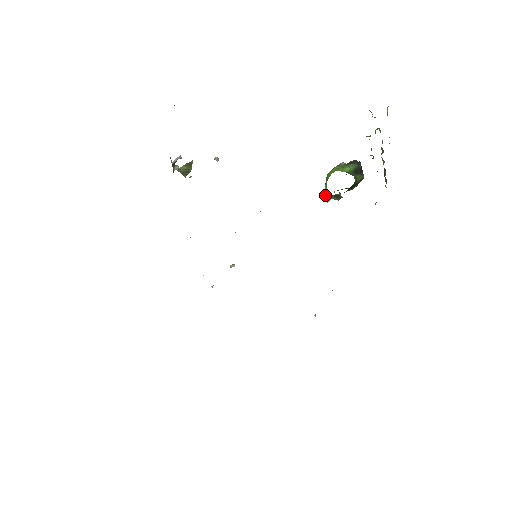
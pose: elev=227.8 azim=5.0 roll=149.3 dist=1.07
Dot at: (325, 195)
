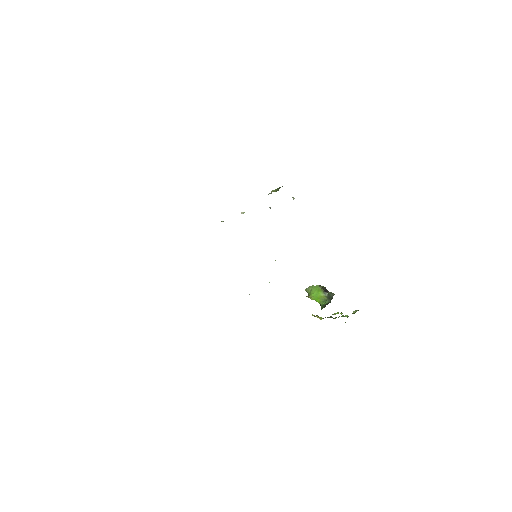
Dot at: (308, 288)
